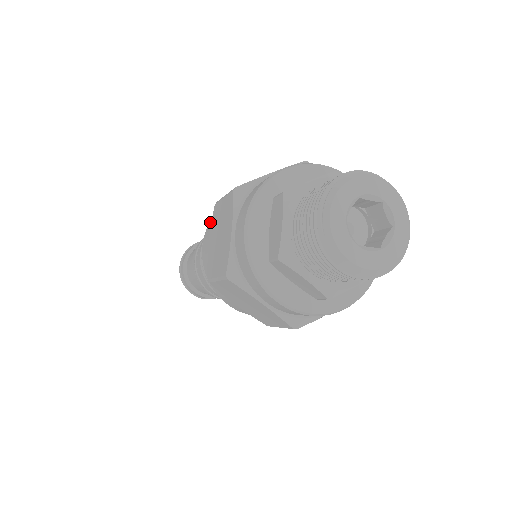
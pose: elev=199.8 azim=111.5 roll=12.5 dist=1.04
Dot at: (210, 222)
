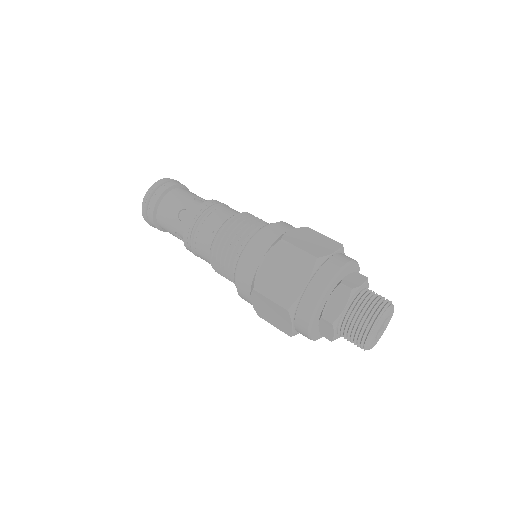
Dot at: (260, 239)
